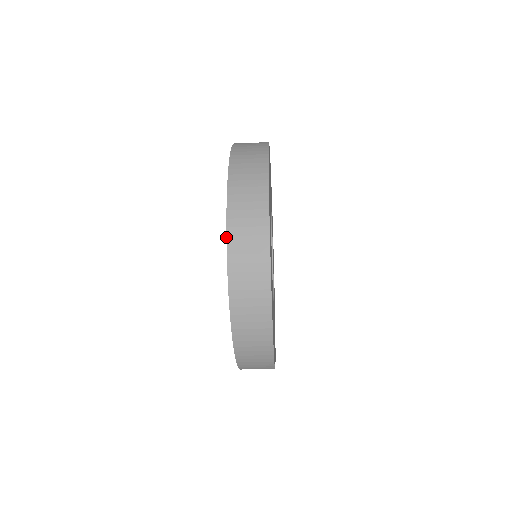
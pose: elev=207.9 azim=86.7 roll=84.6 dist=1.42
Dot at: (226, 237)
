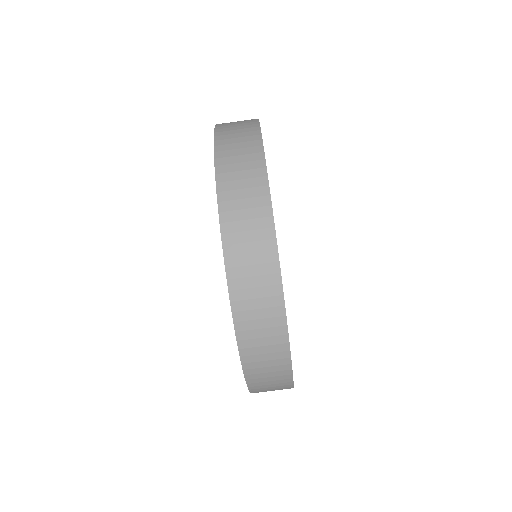
Dot at: occluded
